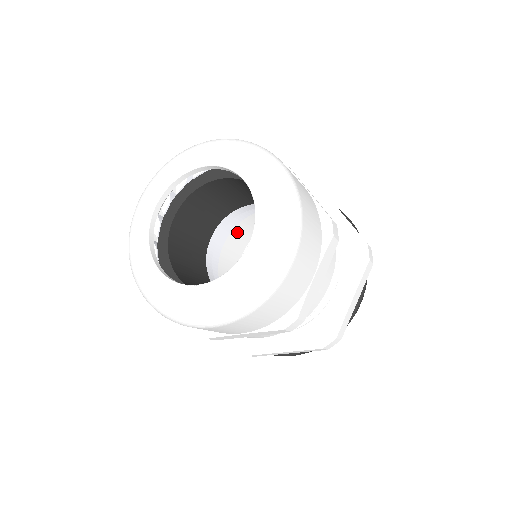
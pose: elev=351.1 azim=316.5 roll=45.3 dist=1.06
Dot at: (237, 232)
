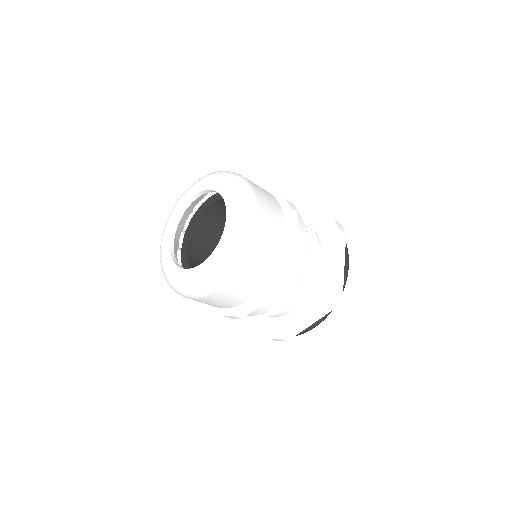
Dot at: occluded
